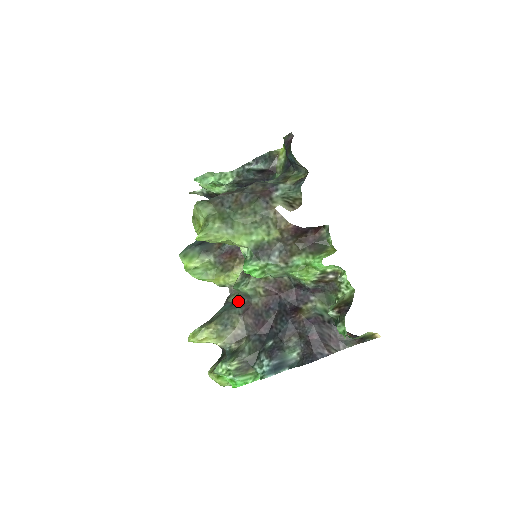
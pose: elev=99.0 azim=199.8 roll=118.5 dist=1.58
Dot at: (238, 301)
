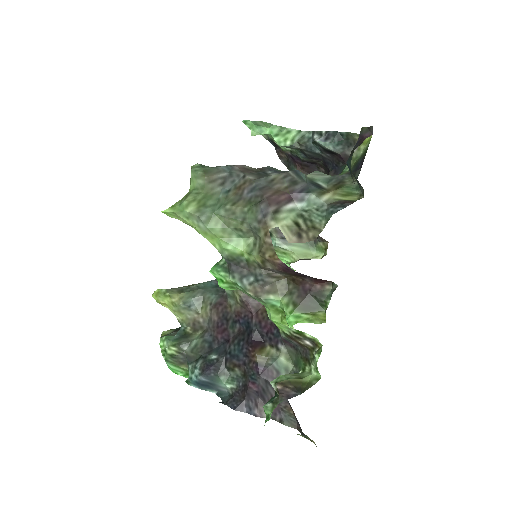
Dot at: occluded
